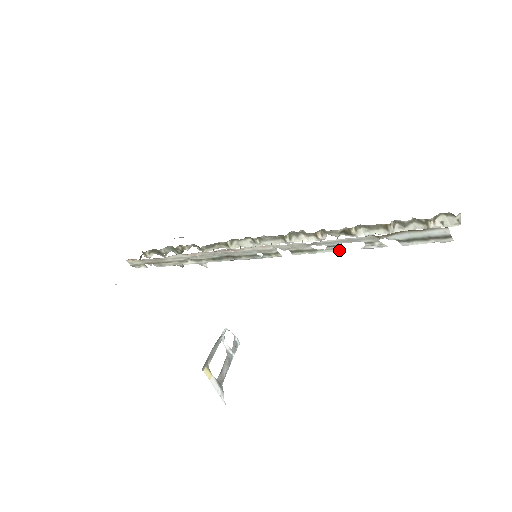
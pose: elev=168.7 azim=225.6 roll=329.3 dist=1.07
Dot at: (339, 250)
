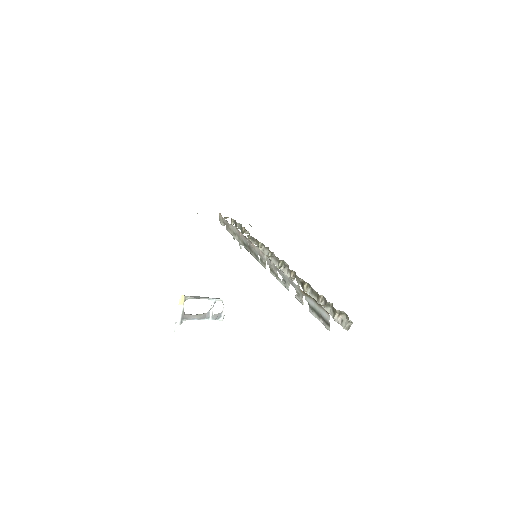
Dot at: (286, 287)
